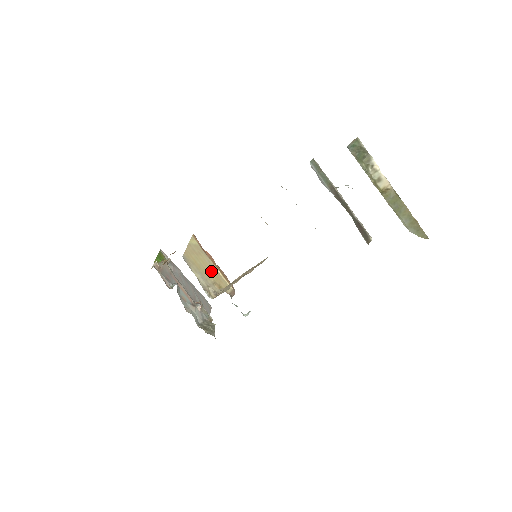
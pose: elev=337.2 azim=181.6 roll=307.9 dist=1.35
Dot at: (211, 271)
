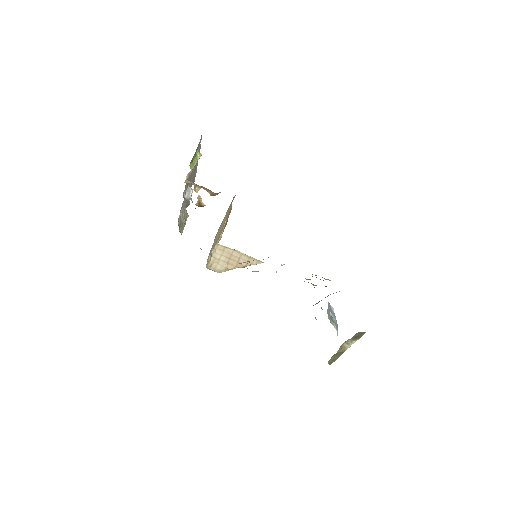
Dot at: occluded
